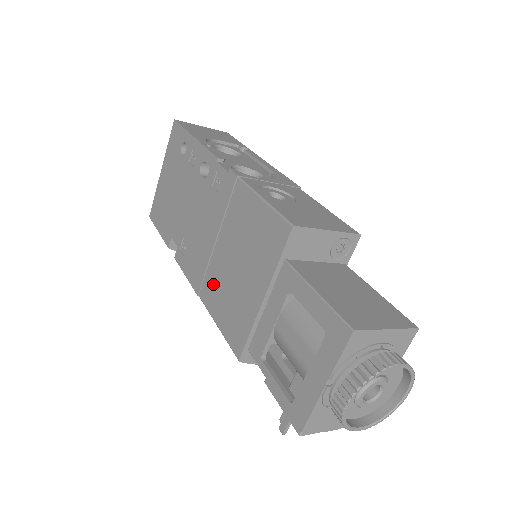
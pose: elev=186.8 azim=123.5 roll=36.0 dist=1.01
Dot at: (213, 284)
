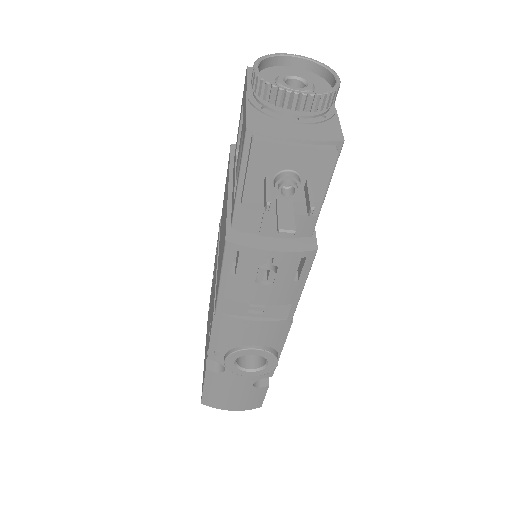
Dot at: (217, 279)
